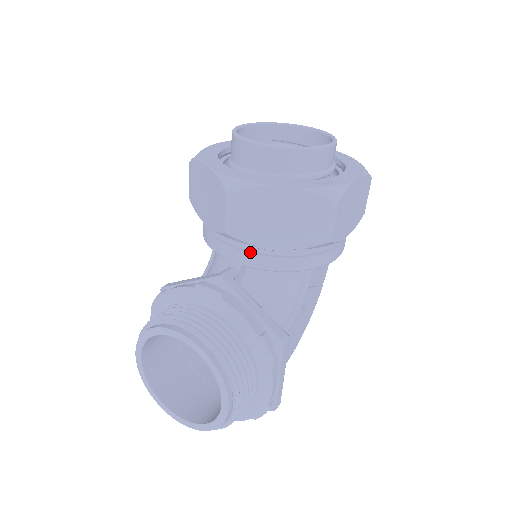
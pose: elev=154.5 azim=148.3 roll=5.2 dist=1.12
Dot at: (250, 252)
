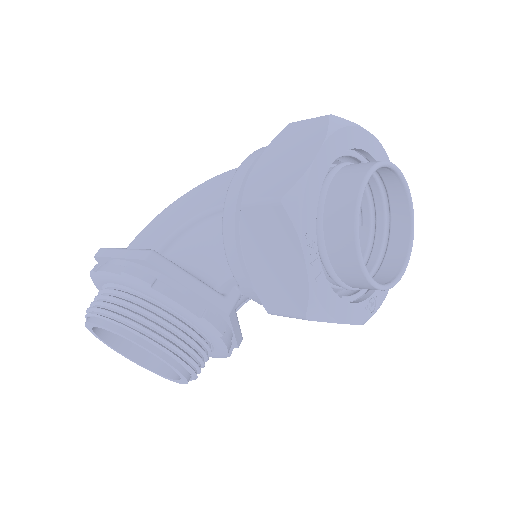
Dot at: occluded
